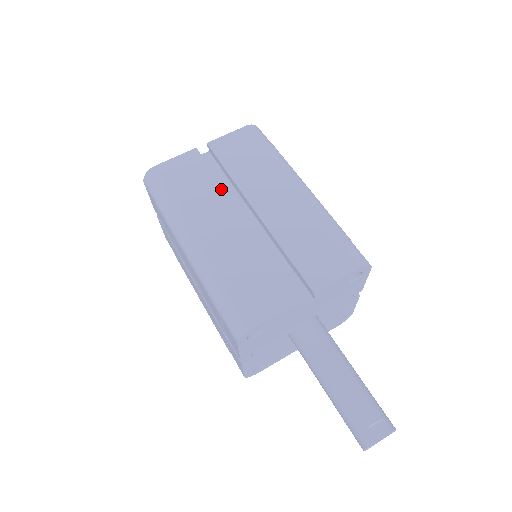
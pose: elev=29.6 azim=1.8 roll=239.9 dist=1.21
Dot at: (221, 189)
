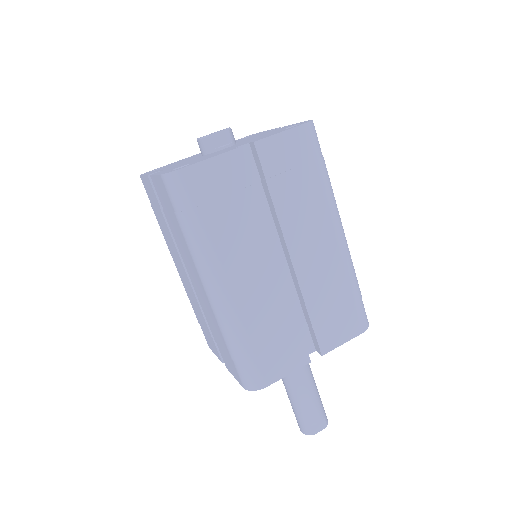
Dot at: (261, 222)
